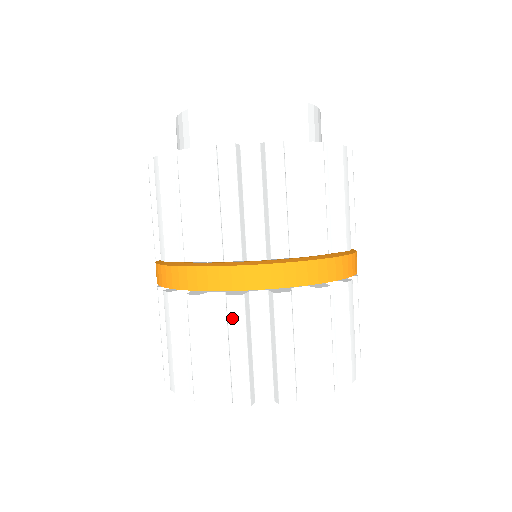
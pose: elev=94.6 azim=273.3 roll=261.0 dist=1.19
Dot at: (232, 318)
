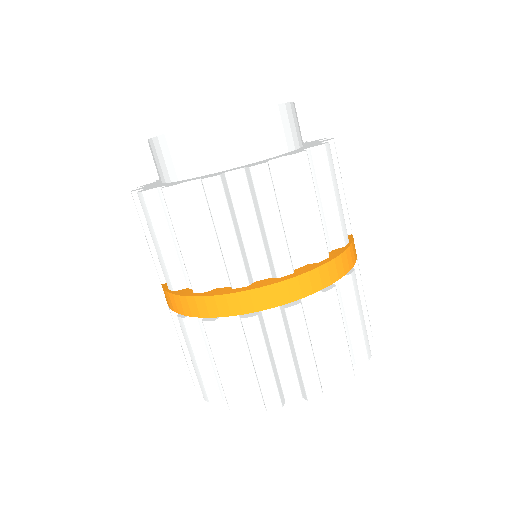
Dot at: (295, 327)
